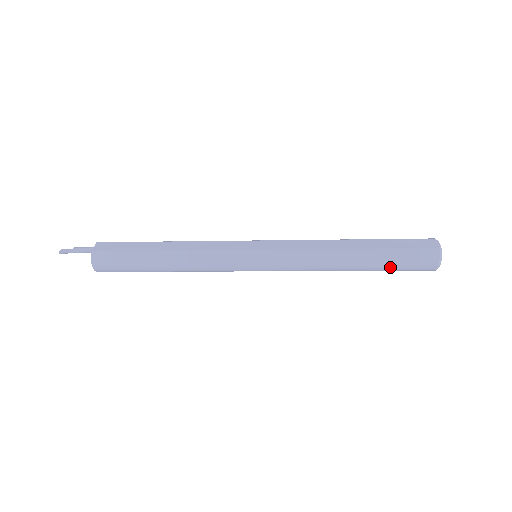
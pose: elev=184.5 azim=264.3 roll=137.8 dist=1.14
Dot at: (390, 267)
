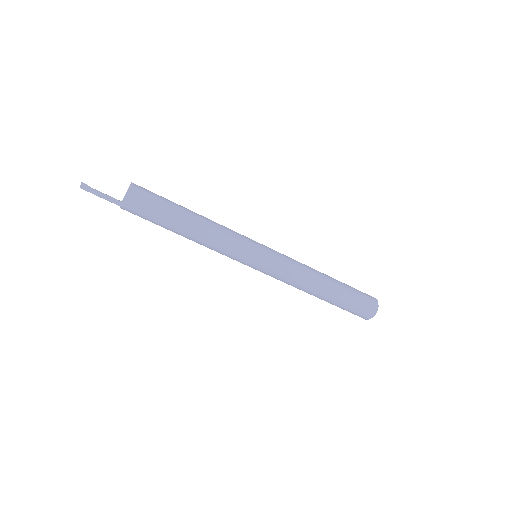
Dot at: (350, 289)
